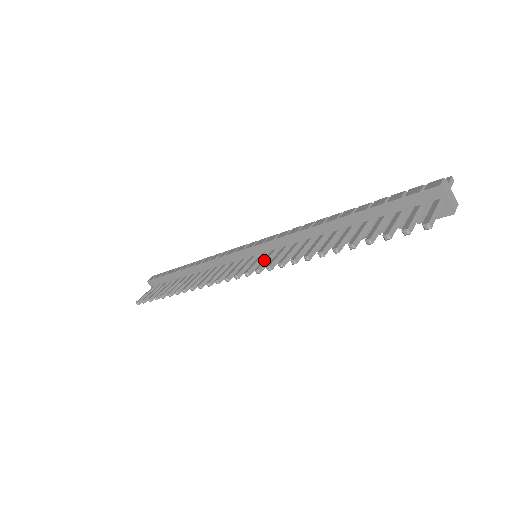
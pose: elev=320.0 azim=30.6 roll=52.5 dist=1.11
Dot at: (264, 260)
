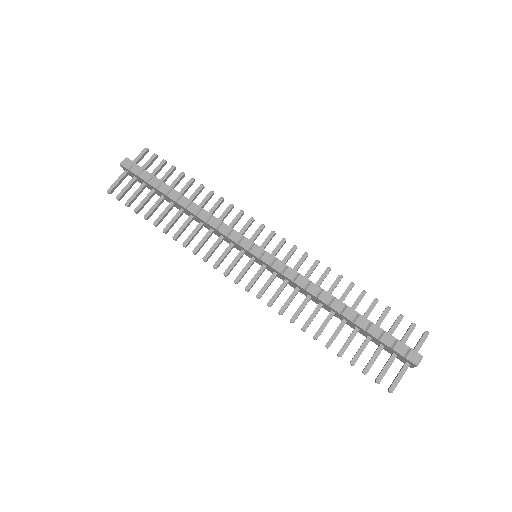
Dot at: (266, 286)
